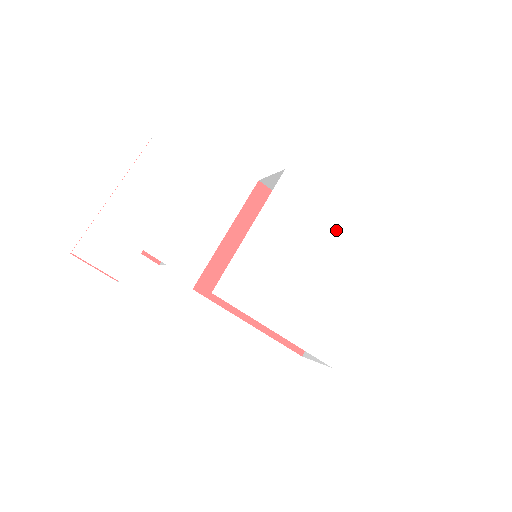
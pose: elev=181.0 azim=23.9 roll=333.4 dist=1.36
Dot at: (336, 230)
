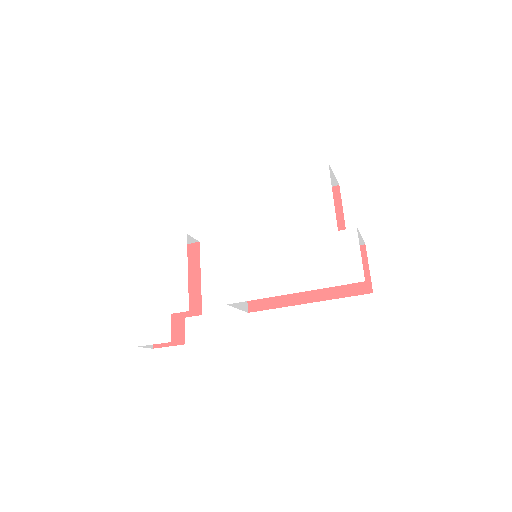
Dot at: (285, 188)
